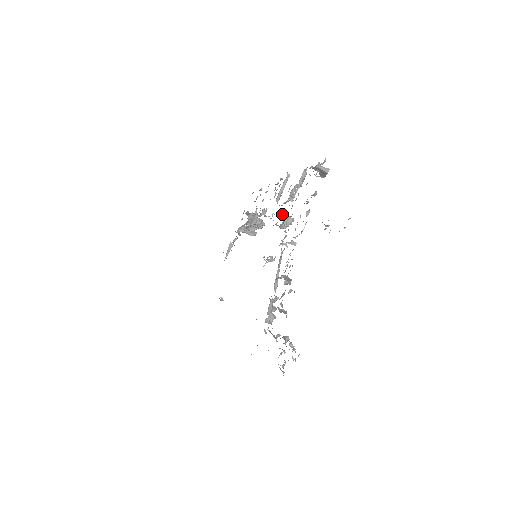
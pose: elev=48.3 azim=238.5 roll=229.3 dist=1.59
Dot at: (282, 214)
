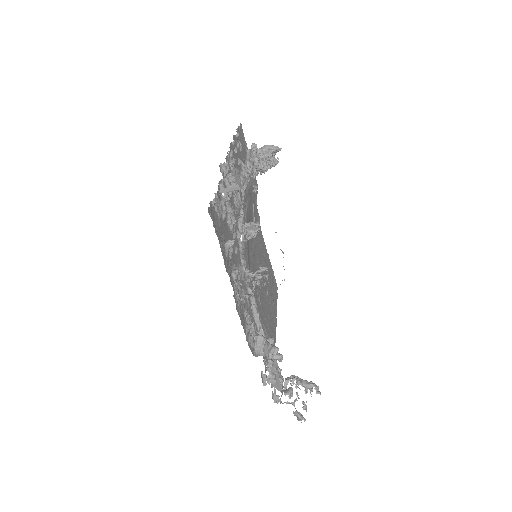
Dot at: (241, 226)
